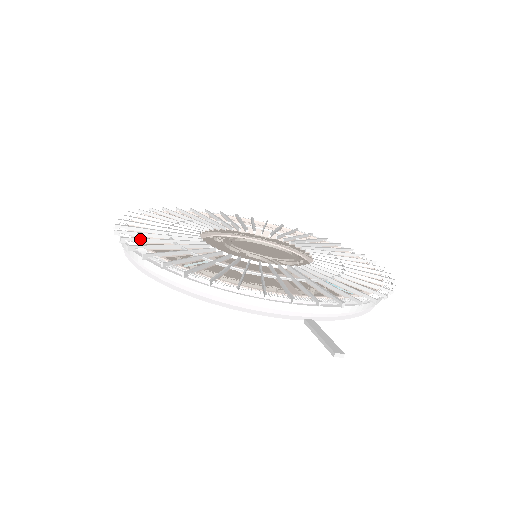
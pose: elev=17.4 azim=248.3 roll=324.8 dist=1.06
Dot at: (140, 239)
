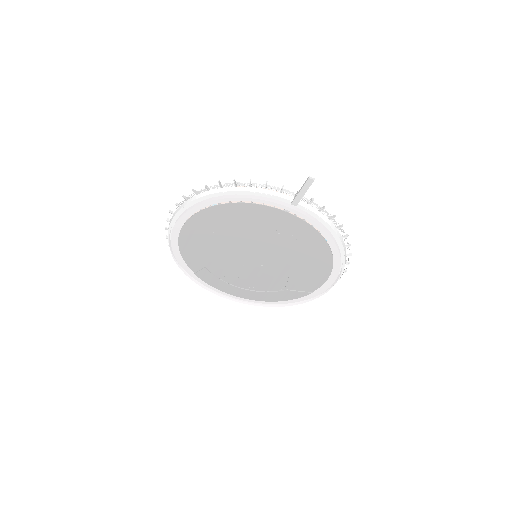
Dot at: occluded
